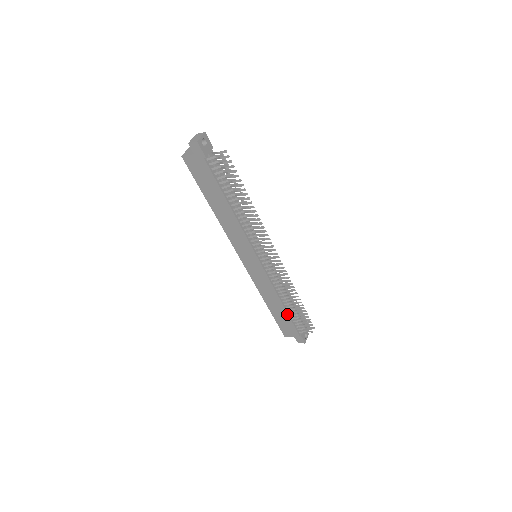
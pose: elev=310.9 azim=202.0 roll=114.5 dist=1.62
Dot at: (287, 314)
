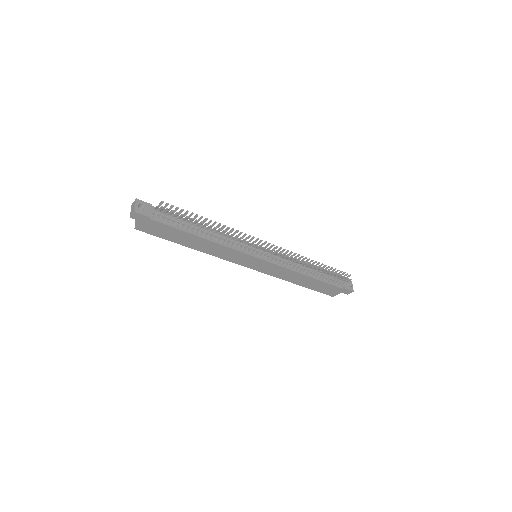
Dot at: (319, 281)
